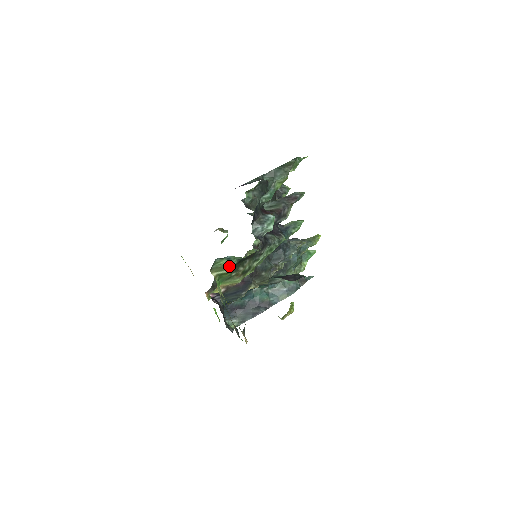
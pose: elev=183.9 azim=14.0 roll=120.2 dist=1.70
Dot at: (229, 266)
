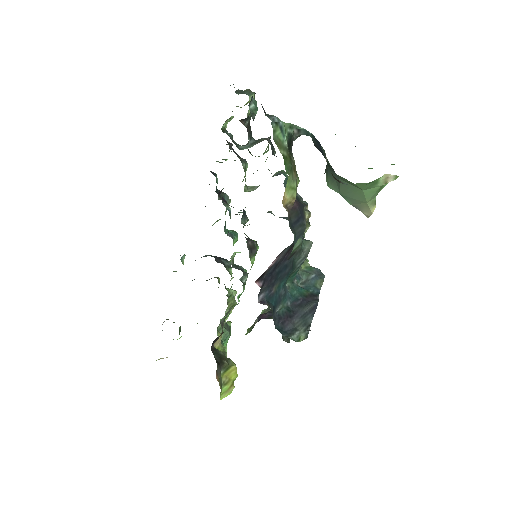
Dot at: (284, 146)
